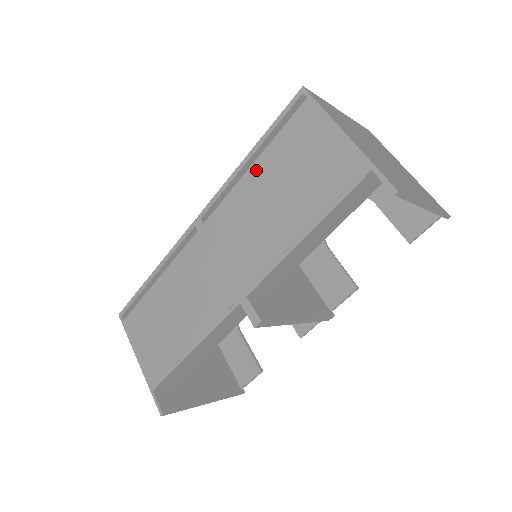
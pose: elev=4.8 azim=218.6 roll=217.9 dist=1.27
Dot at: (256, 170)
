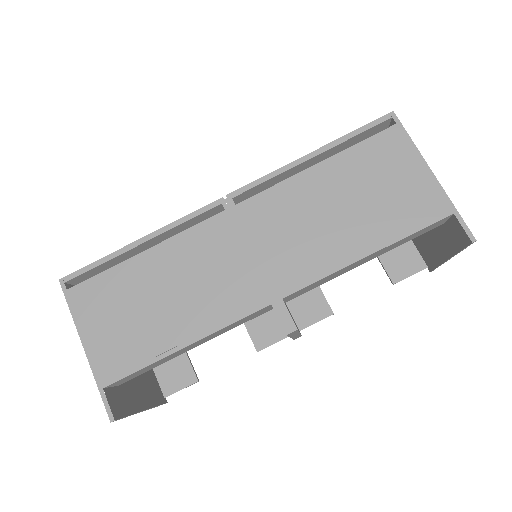
Dot at: (322, 171)
